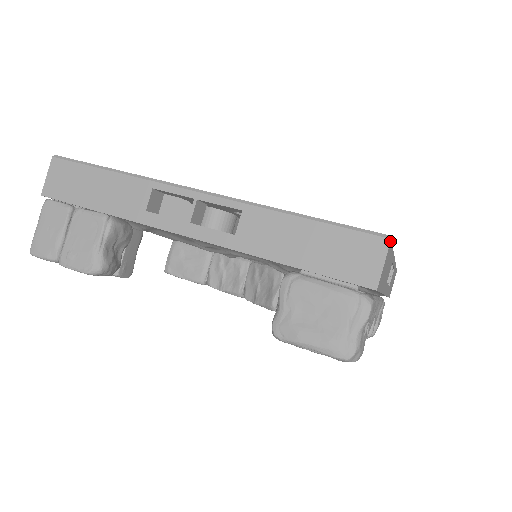
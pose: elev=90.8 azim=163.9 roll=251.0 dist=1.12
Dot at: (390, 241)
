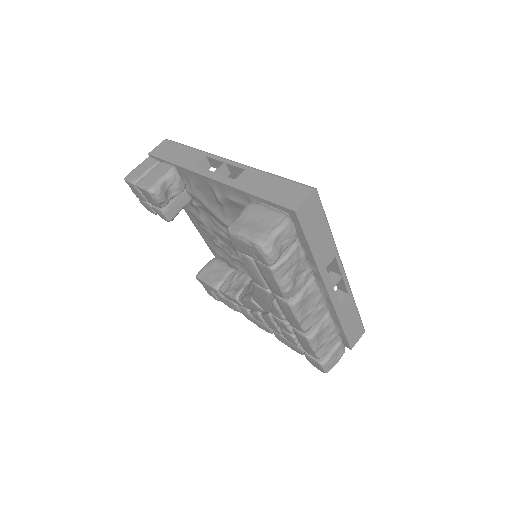
Dot at: (315, 190)
